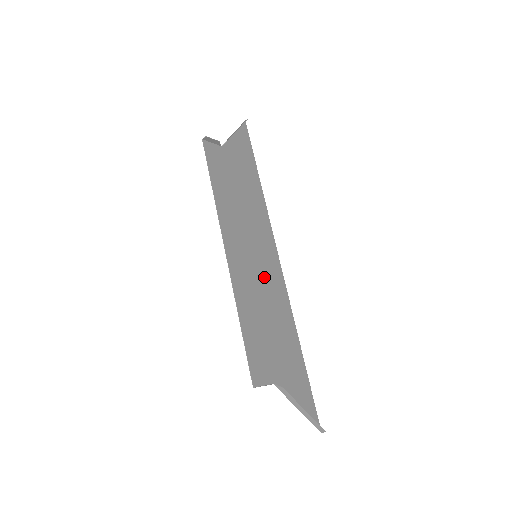
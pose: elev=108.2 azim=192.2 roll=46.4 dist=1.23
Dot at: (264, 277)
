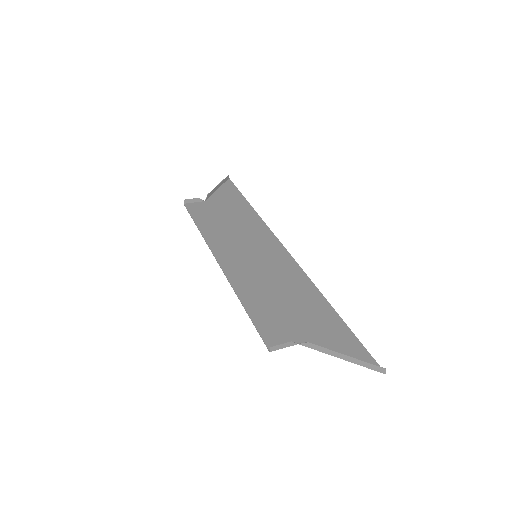
Dot at: (269, 268)
